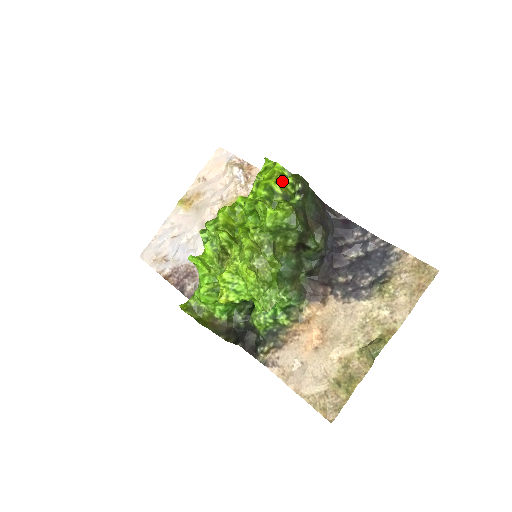
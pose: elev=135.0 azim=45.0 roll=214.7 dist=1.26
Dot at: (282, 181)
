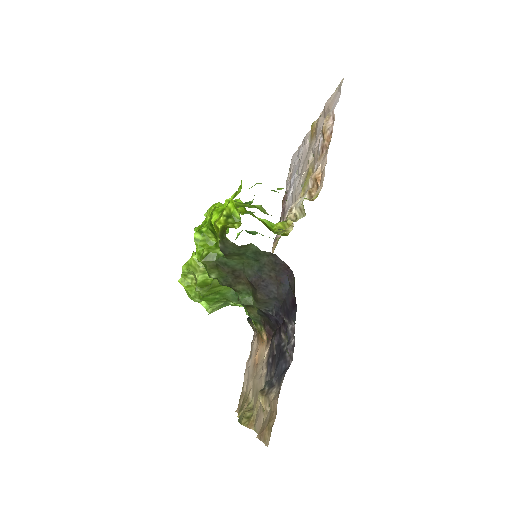
Dot at: (217, 226)
